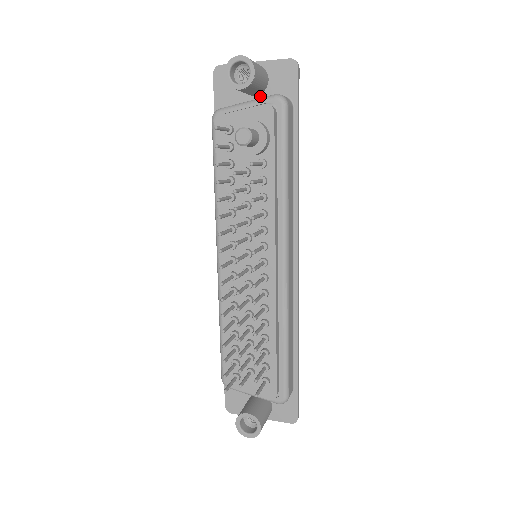
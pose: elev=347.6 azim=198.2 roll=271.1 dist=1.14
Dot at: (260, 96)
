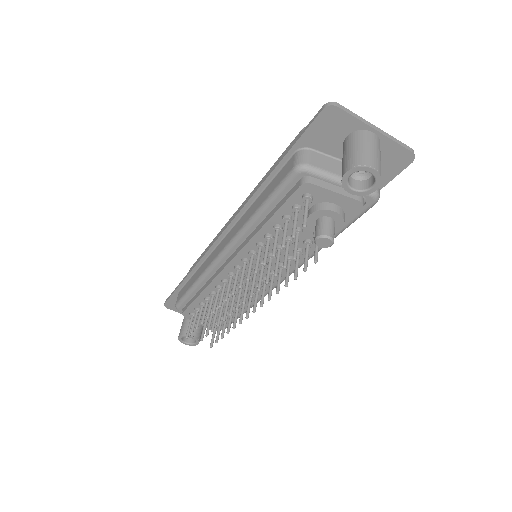
Dot at: occluded
